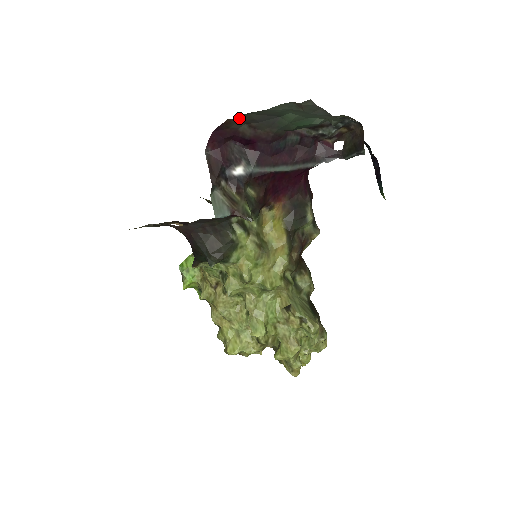
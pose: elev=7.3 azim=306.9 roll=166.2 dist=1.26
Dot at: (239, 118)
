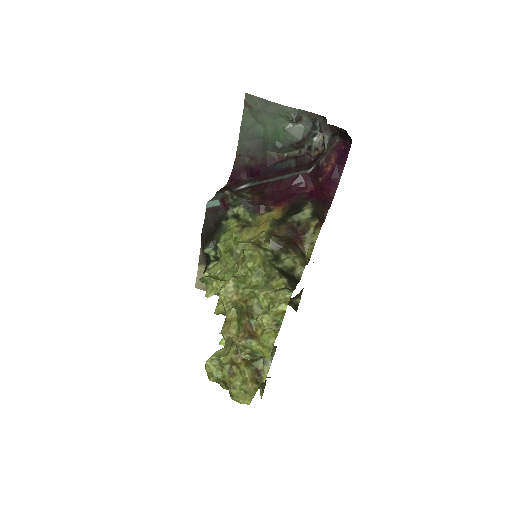
Dot at: (240, 152)
